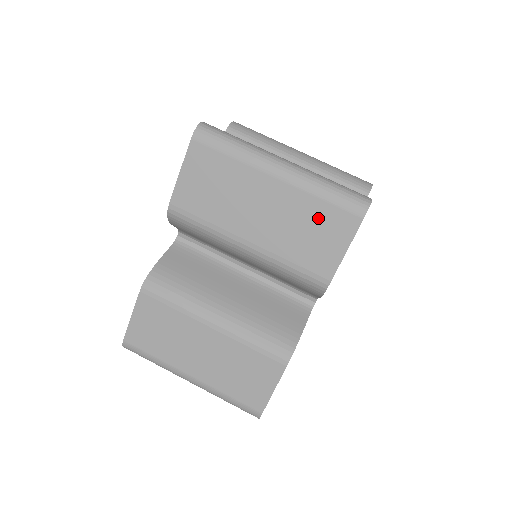
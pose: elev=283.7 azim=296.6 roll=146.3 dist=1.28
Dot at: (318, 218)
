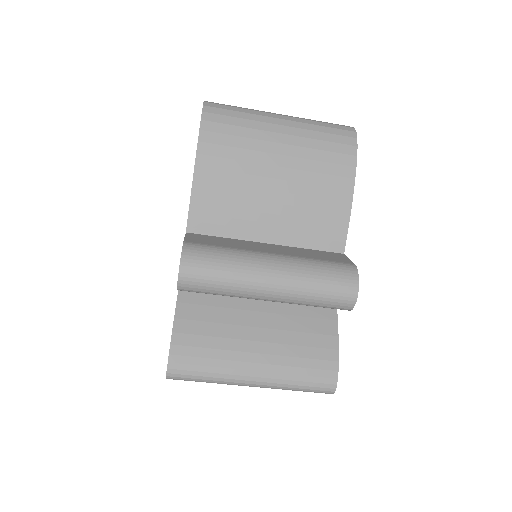
Dot at: occluded
